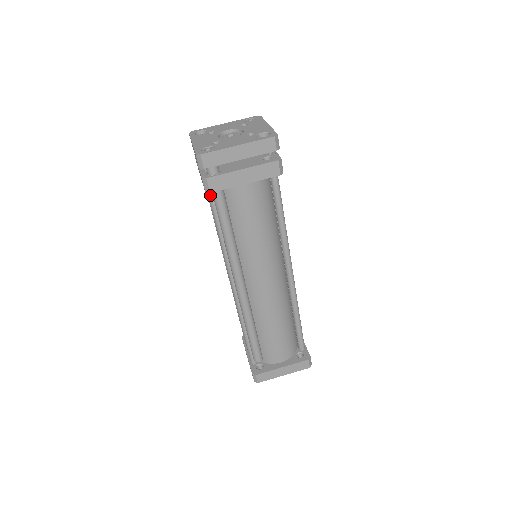
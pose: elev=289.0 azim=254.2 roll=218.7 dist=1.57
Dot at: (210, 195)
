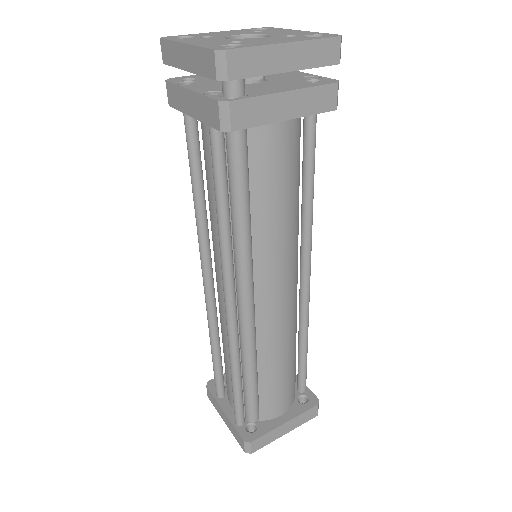
Dot at: (216, 142)
